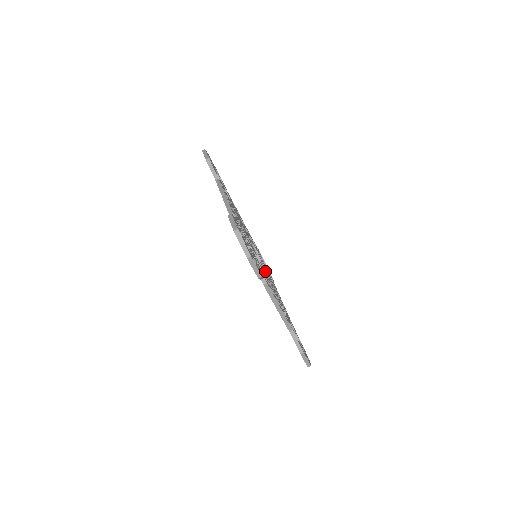
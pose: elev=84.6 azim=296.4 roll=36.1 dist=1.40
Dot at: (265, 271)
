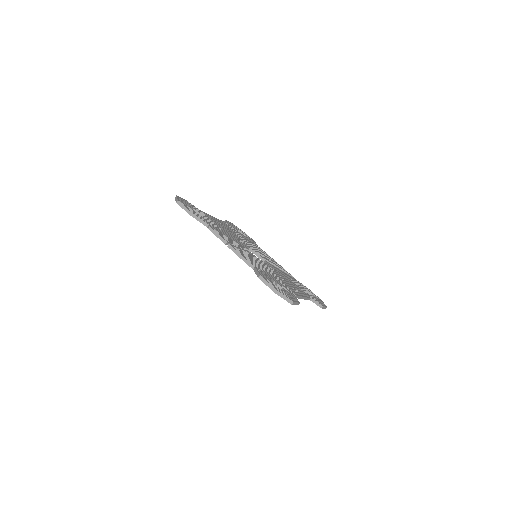
Dot at: (268, 263)
